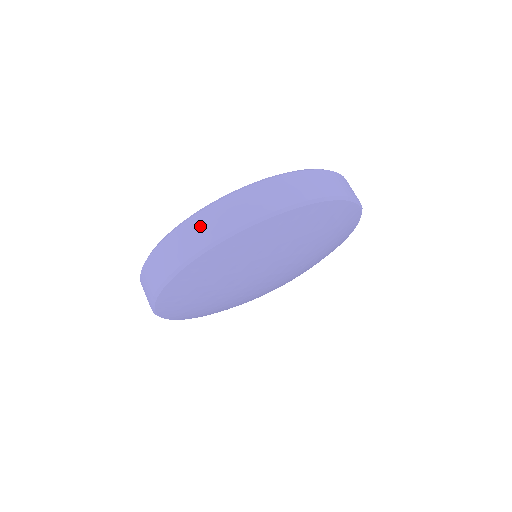
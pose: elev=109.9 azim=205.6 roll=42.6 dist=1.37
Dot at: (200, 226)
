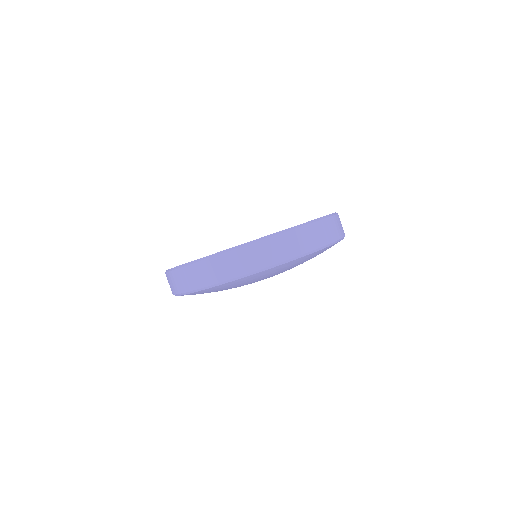
Dot at: (259, 252)
